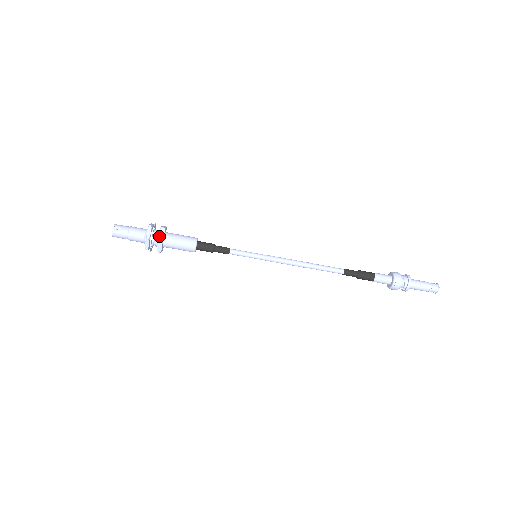
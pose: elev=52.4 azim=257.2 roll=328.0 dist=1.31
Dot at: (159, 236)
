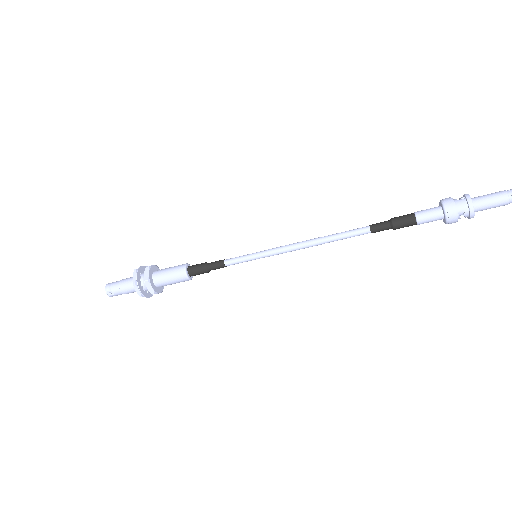
Dot at: (149, 290)
